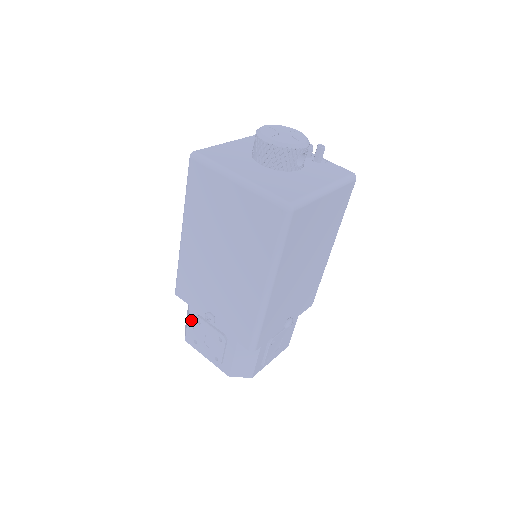
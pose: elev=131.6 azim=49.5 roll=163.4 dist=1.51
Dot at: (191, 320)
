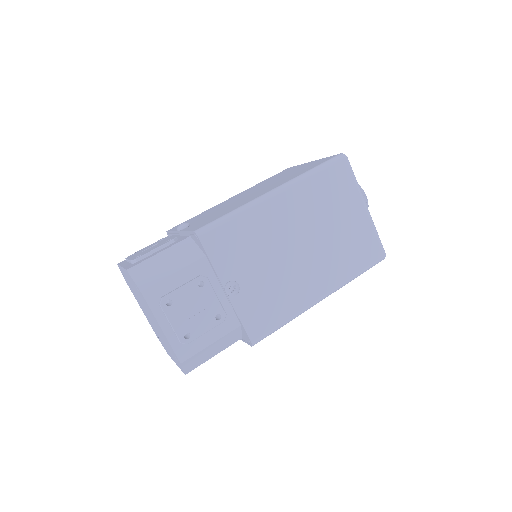
Dot at: occluded
